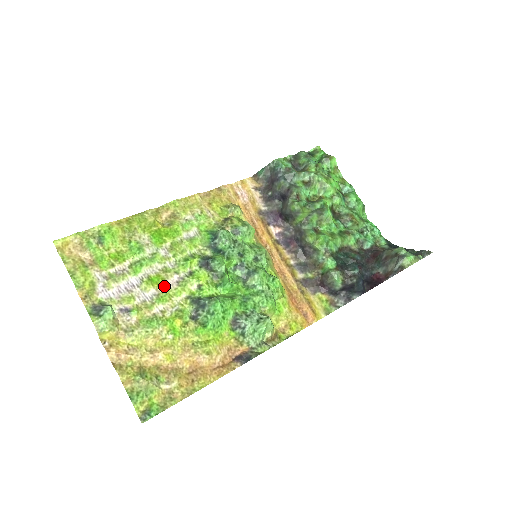
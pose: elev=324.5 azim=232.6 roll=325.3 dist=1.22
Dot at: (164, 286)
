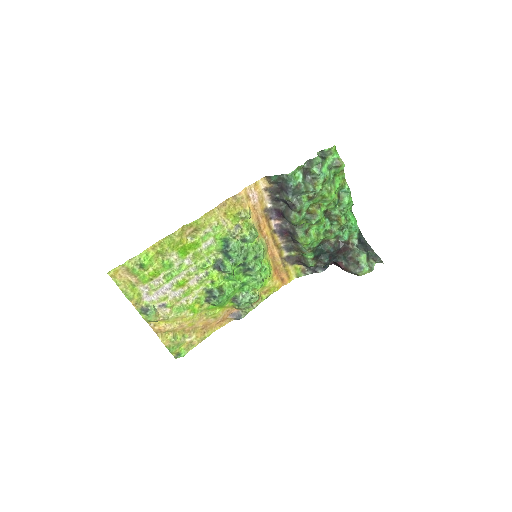
Dot at: (188, 285)
